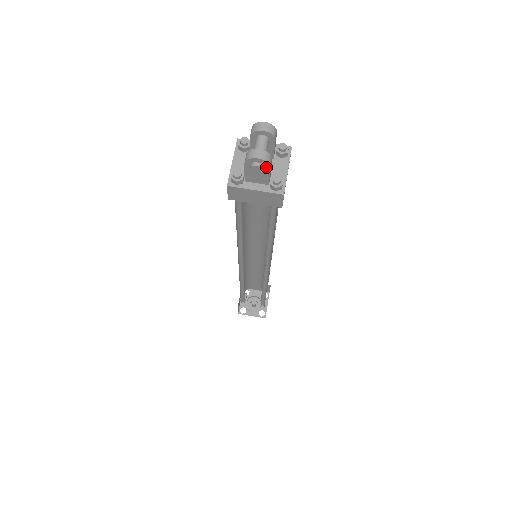
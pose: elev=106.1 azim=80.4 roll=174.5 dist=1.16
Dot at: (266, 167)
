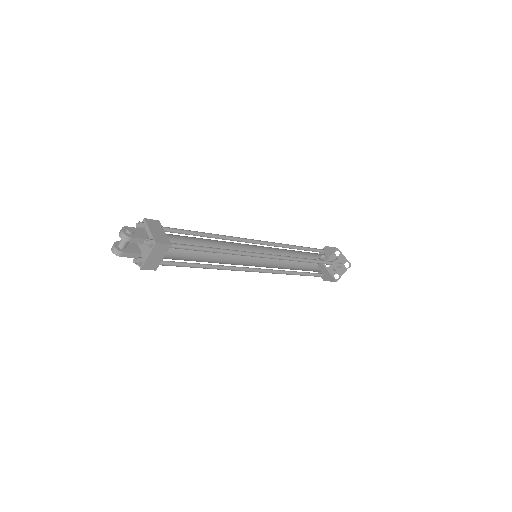
Dot at: (121, 255)
